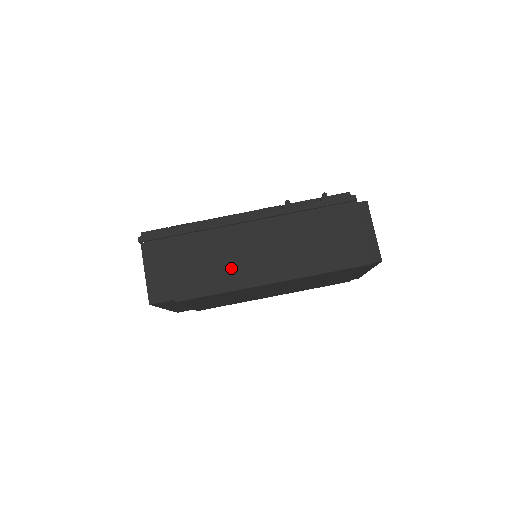
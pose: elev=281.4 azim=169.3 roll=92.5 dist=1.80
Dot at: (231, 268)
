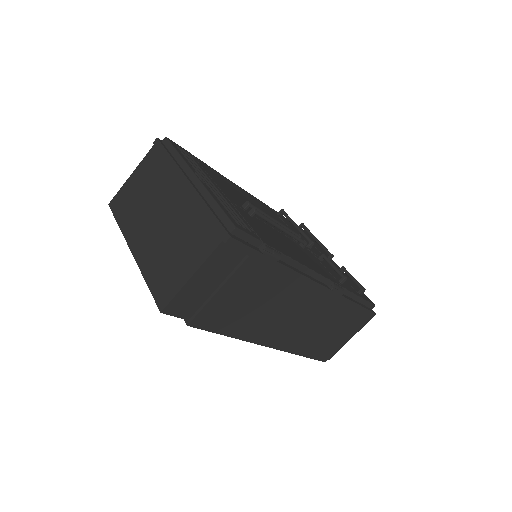
Dot at: (261, 320)
